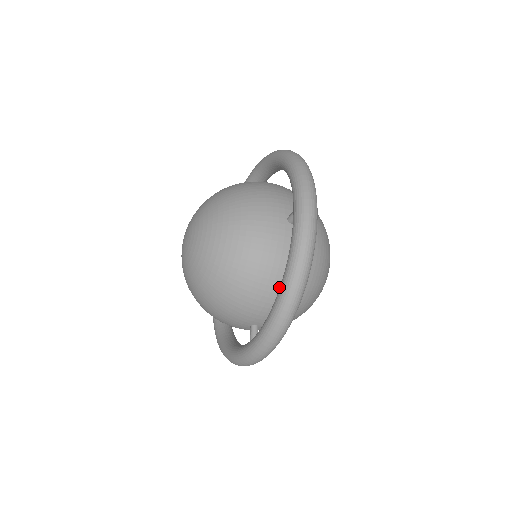
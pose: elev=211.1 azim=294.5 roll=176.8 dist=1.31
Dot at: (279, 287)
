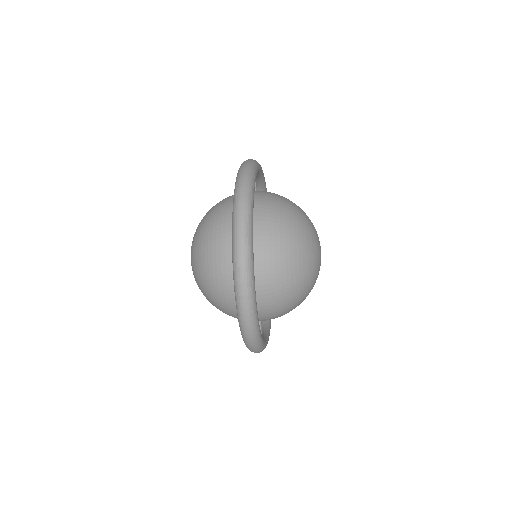
Dot at: occluded
